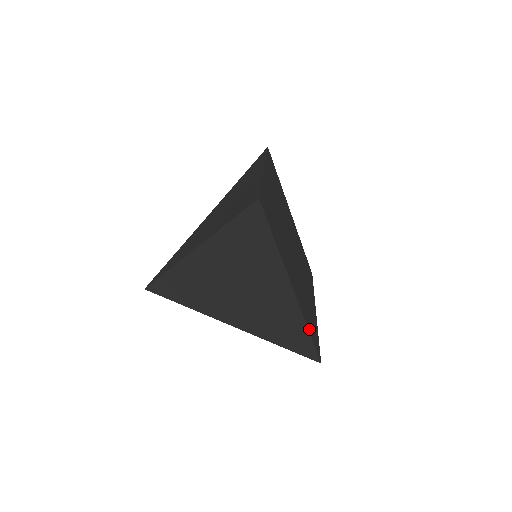
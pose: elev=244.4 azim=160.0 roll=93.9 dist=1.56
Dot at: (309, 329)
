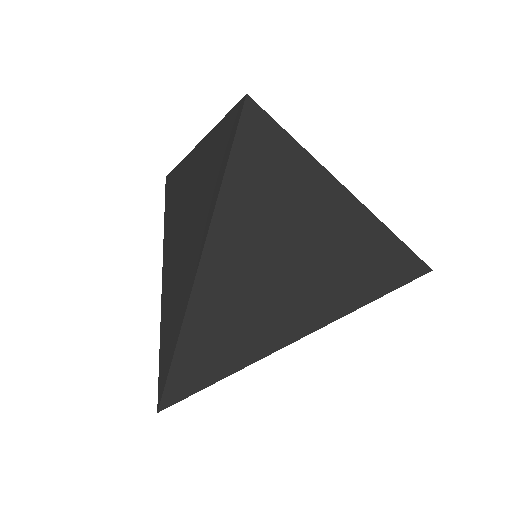
Dot at: (392, 239)
